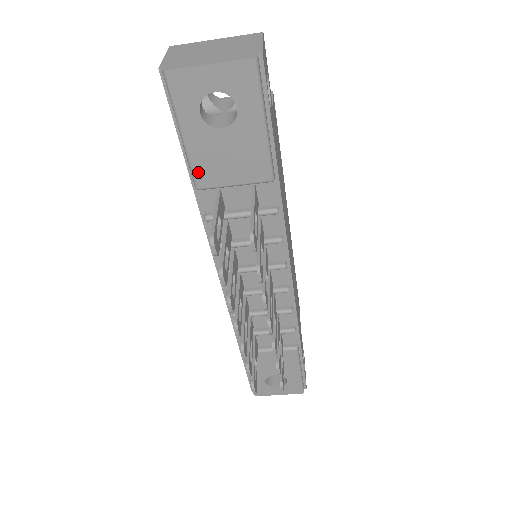
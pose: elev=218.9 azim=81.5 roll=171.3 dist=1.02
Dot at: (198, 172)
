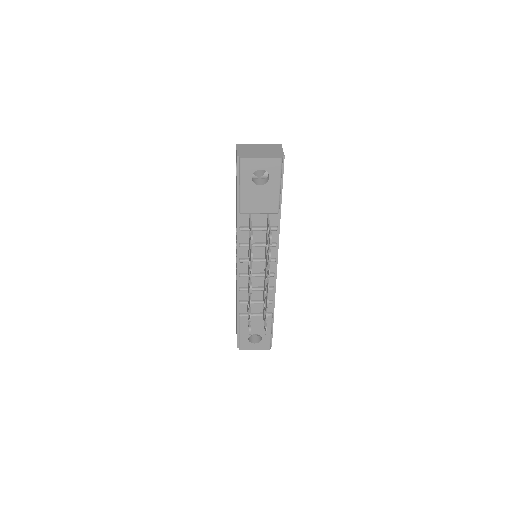
Dot at: (243, 205)
